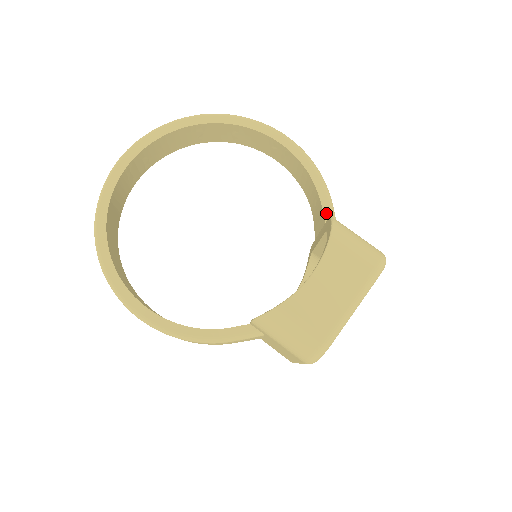
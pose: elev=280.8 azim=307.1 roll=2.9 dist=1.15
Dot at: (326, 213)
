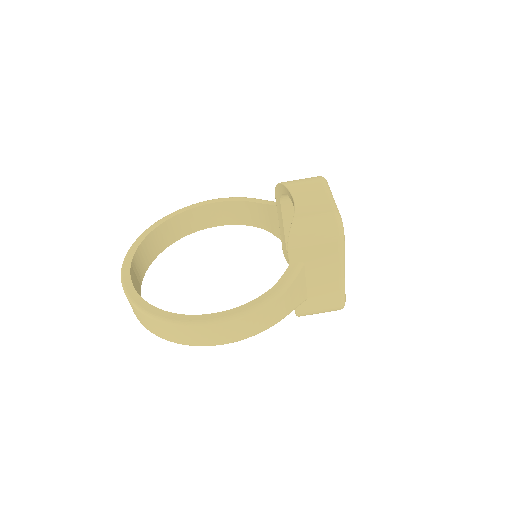
Dot at: (272, 203)
